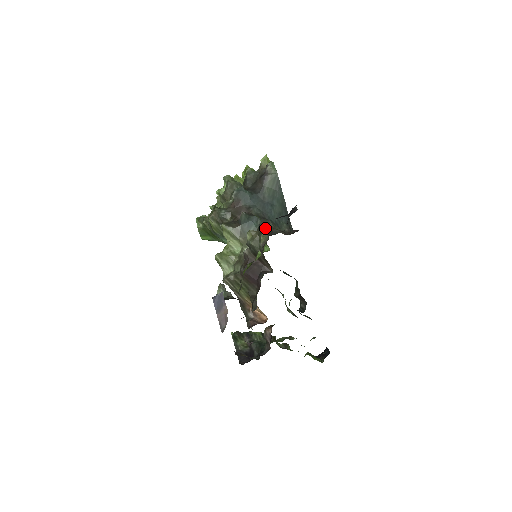
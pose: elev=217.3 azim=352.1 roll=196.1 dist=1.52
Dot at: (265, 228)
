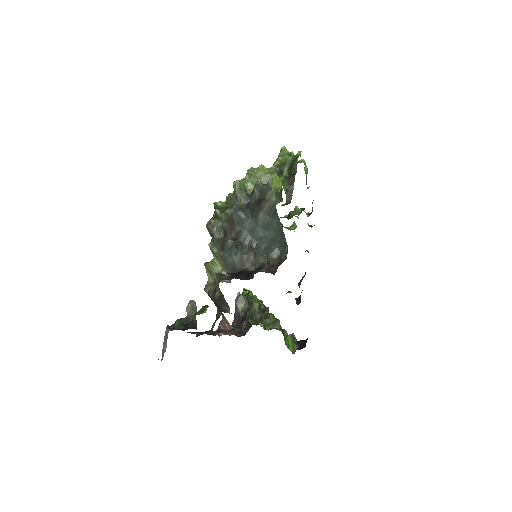
Dot at: (242, 262)
